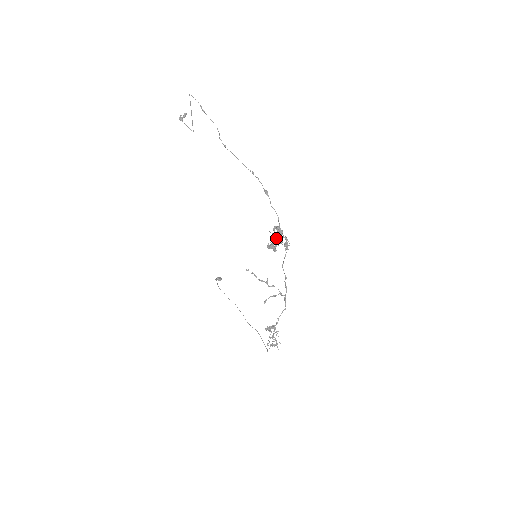
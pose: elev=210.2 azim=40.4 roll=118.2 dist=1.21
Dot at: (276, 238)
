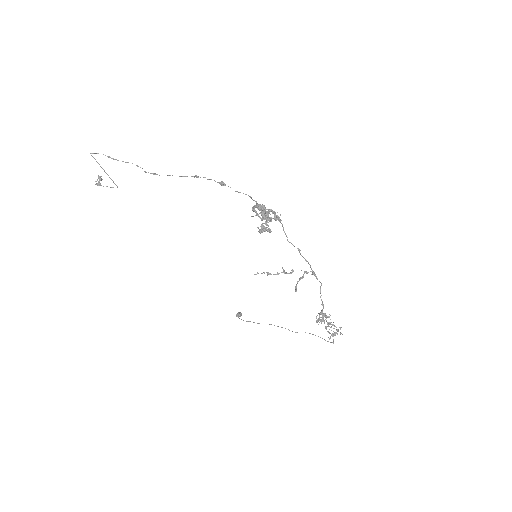
Dot at: (262, 216)
